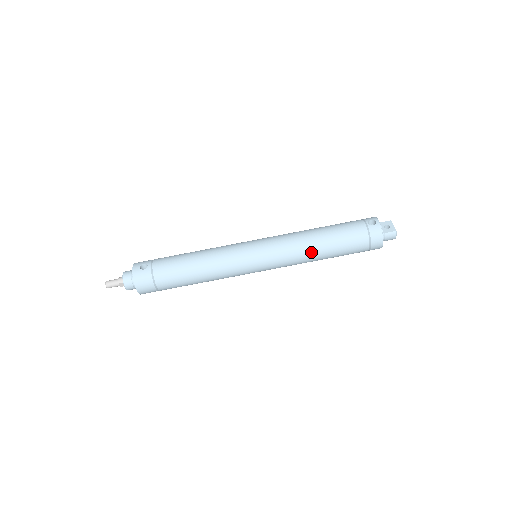
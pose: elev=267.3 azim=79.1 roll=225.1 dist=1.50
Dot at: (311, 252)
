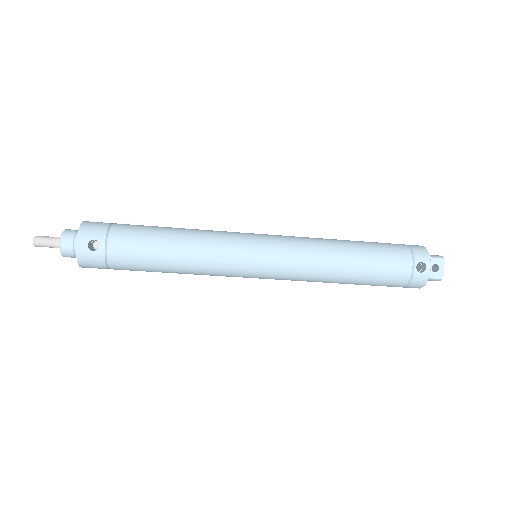
Dot at: (329, 281)
